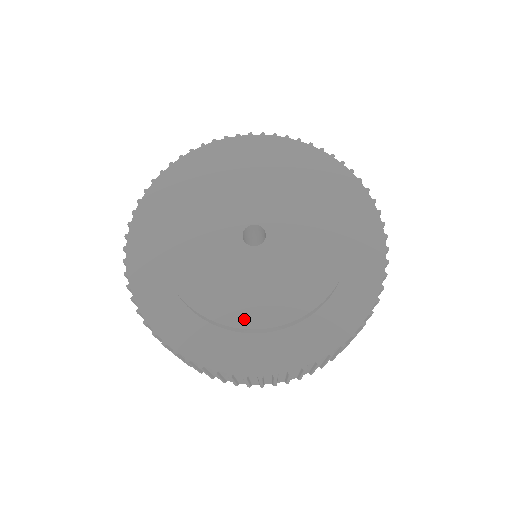
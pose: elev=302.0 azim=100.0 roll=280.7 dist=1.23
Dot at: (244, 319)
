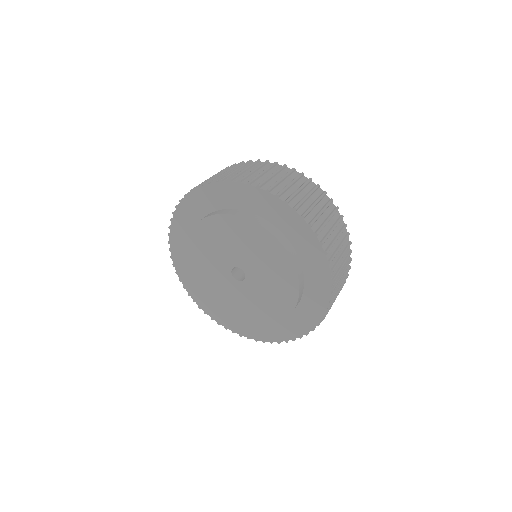
Dot at: (207, 298)
